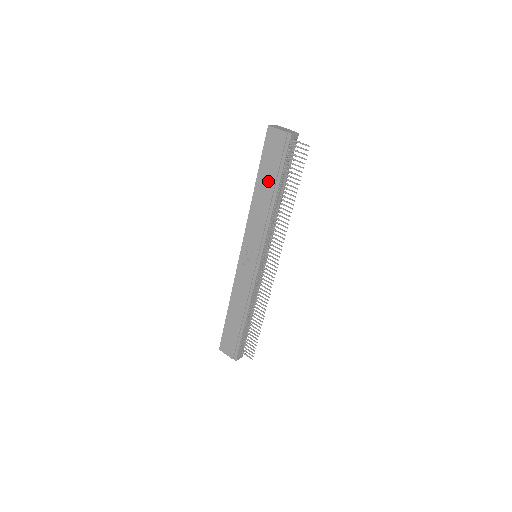
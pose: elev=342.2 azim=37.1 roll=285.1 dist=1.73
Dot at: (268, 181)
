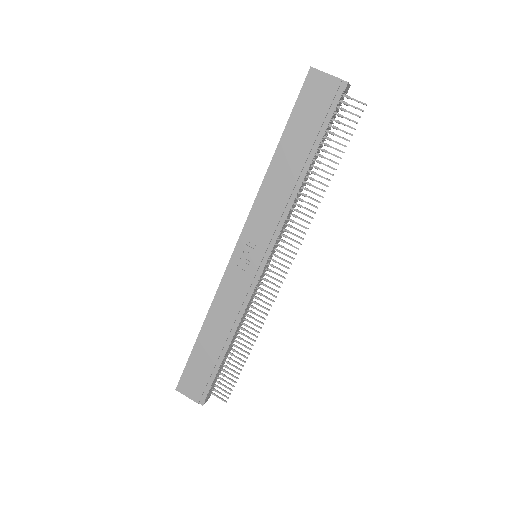
Dot at: (298, 148)
